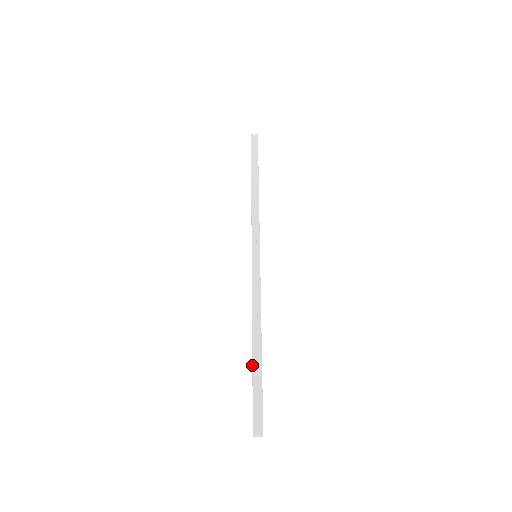
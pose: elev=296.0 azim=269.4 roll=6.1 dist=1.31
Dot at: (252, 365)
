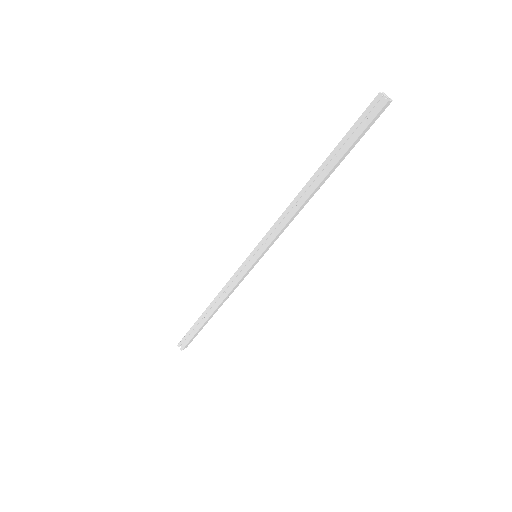
Dot at: (326, 158)
